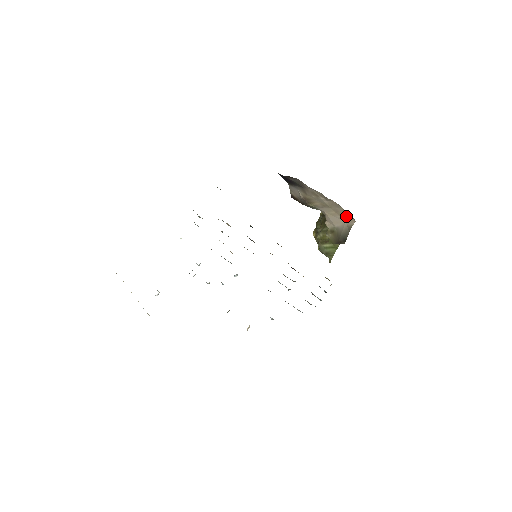
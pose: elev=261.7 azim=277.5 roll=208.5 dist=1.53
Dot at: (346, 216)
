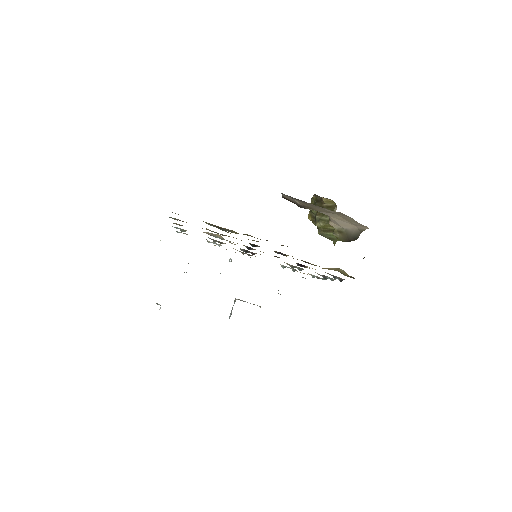
Dot at: (357, 224)
